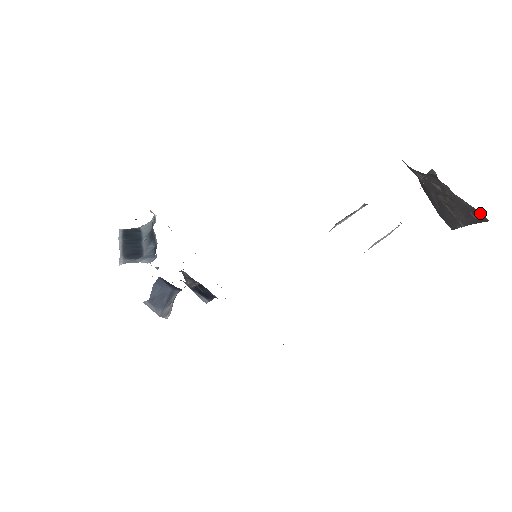
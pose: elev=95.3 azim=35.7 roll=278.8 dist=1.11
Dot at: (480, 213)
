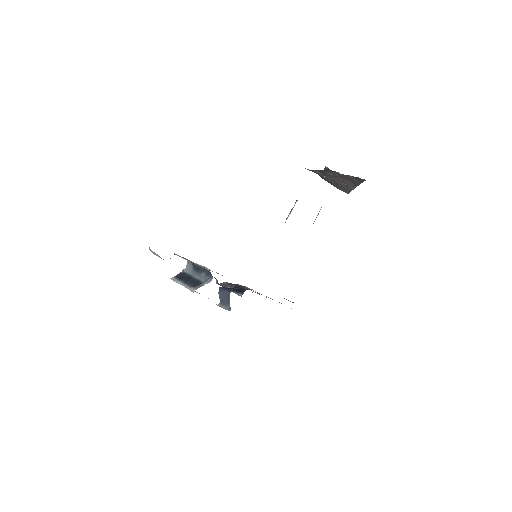
Dot at: (360, 178)
